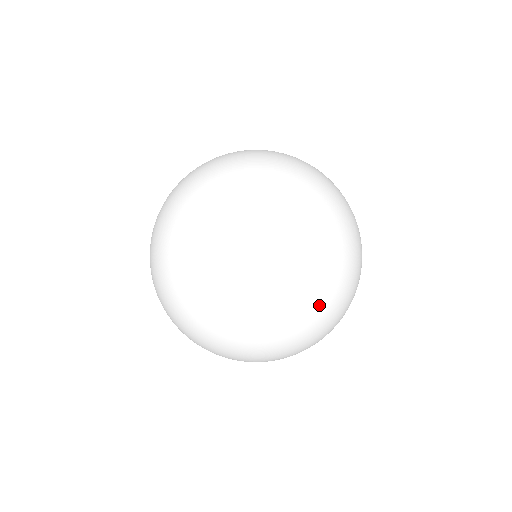
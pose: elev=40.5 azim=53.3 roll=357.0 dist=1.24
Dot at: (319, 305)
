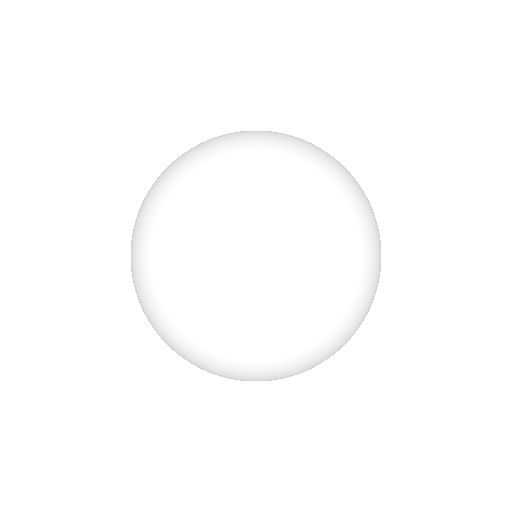
Dot at: occluded
